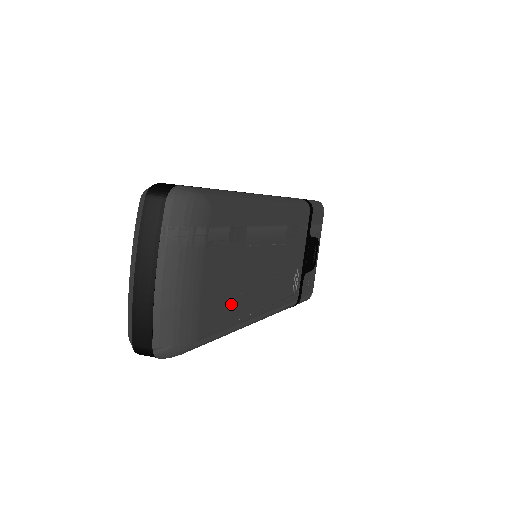
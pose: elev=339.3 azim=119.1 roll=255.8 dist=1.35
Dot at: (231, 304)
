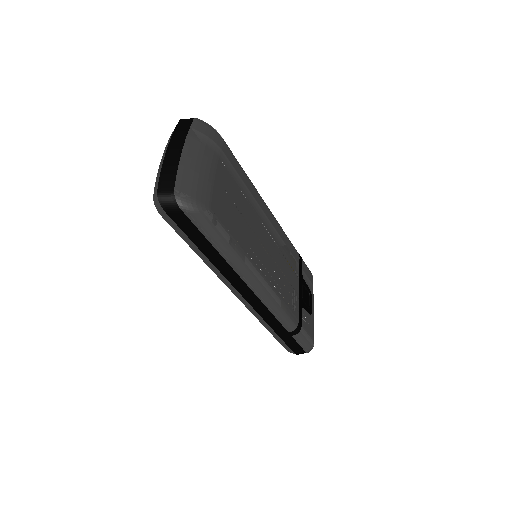
Dot at: (237, 226)
